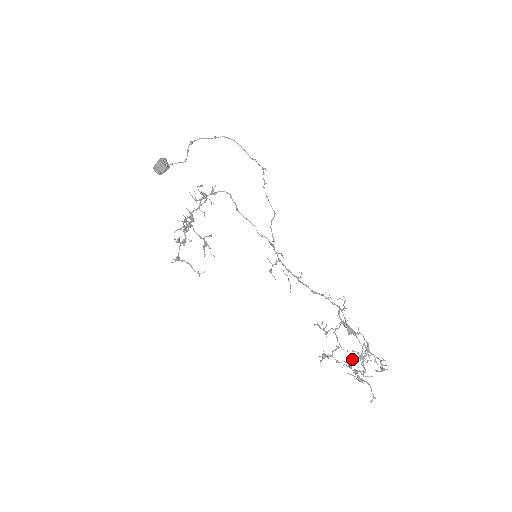
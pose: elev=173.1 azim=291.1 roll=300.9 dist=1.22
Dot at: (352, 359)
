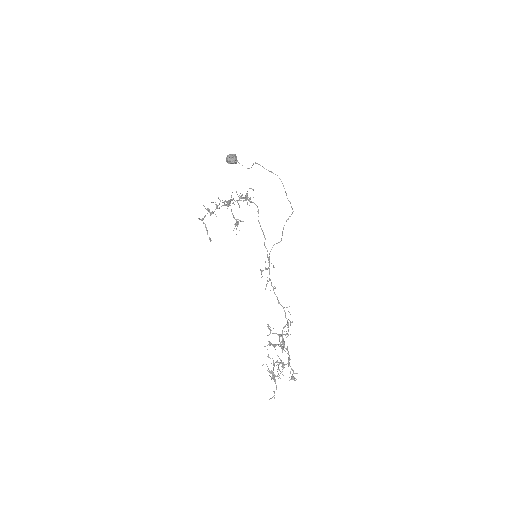
Dot at: occluded
